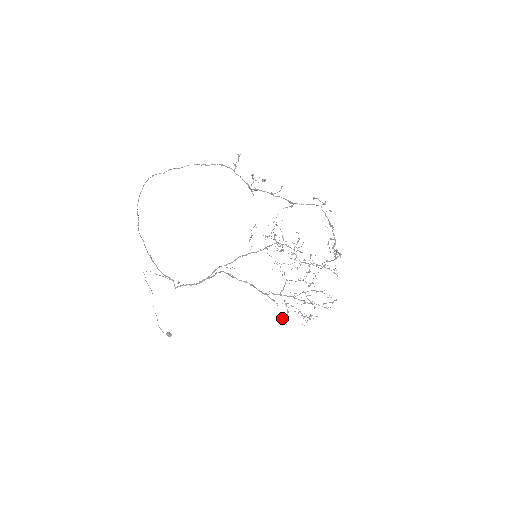
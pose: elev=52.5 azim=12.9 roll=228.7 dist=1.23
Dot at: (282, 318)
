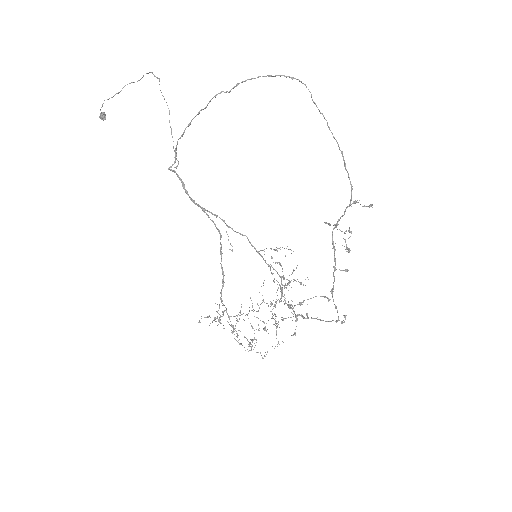
Dot at: (206, 317)
